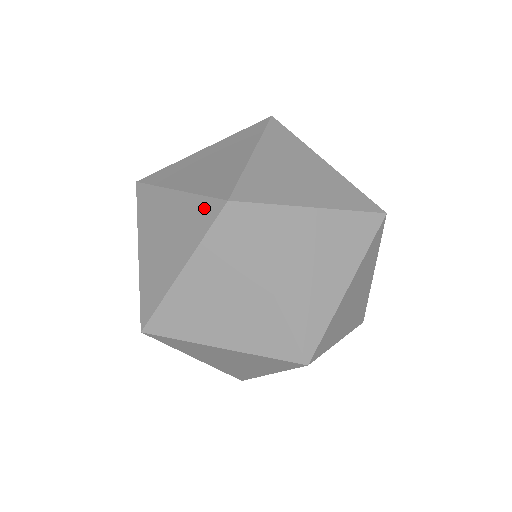
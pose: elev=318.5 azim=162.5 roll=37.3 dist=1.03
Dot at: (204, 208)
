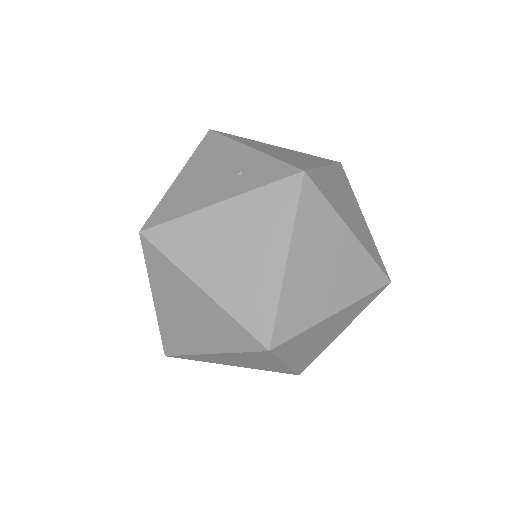
Dot at: (264, 316)
